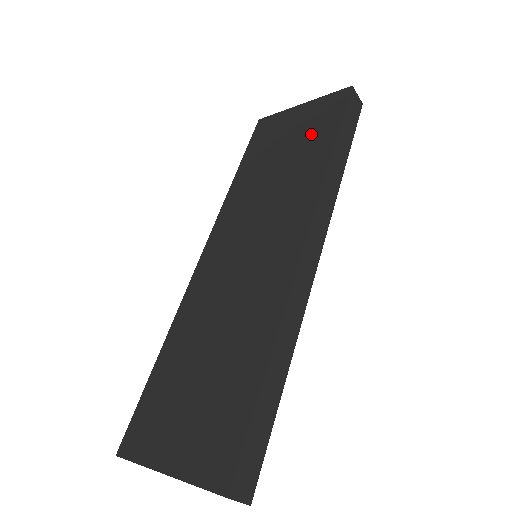
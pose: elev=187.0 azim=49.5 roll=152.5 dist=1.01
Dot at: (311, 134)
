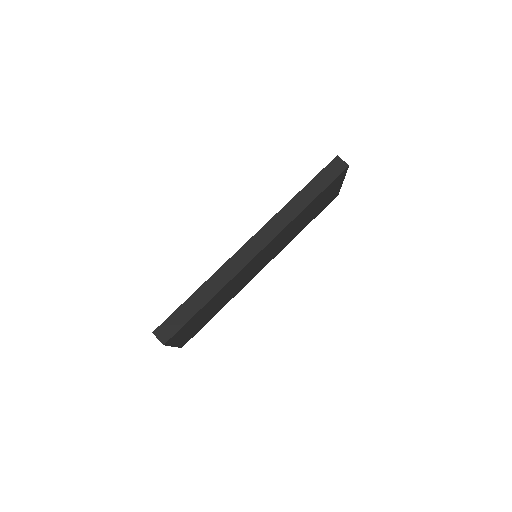
Dot at: occluded
